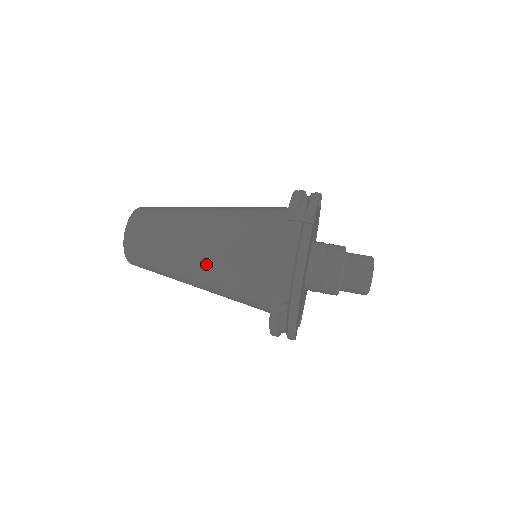
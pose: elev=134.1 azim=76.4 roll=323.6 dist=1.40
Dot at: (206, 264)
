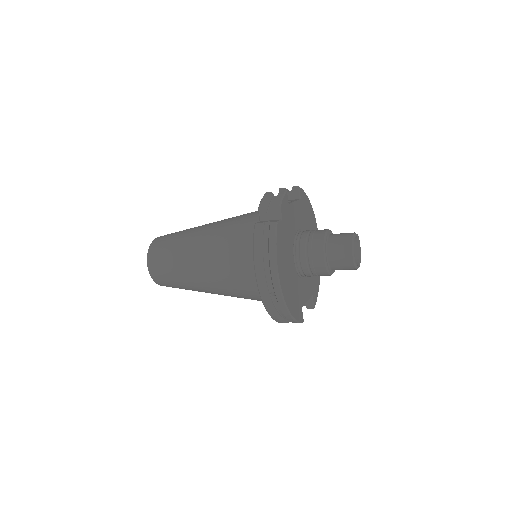
Dot at: (209, 274)
